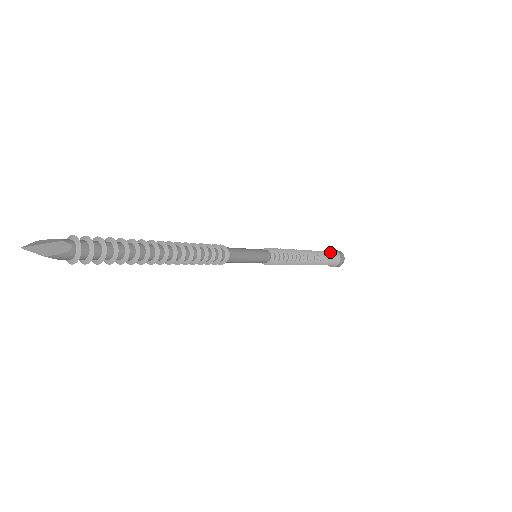
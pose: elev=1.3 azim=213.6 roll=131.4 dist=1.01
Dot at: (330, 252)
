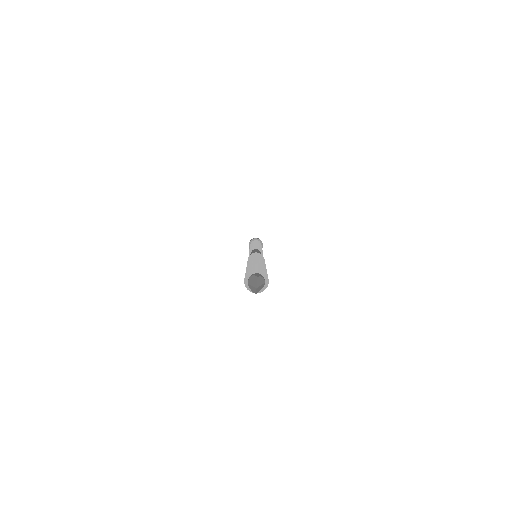
Dot at: occluded
